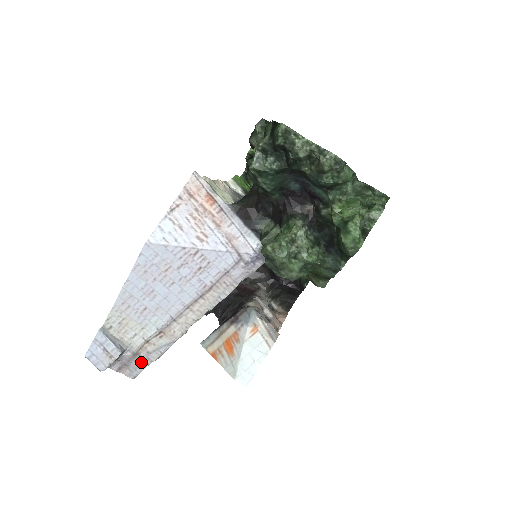
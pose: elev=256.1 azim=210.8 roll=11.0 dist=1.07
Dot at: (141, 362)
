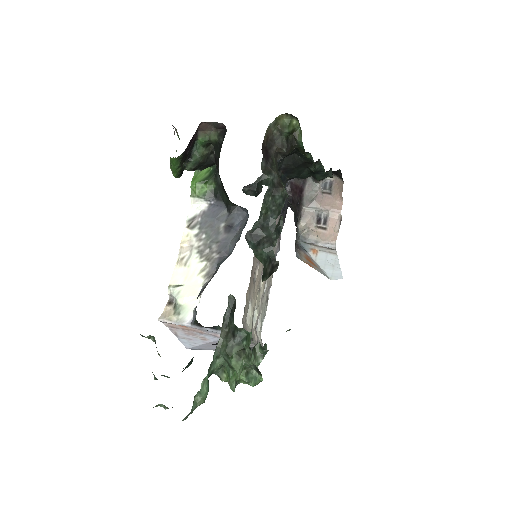
Dot at: occluded
